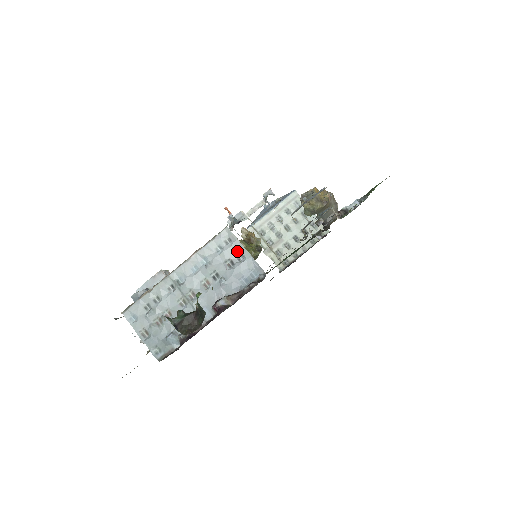
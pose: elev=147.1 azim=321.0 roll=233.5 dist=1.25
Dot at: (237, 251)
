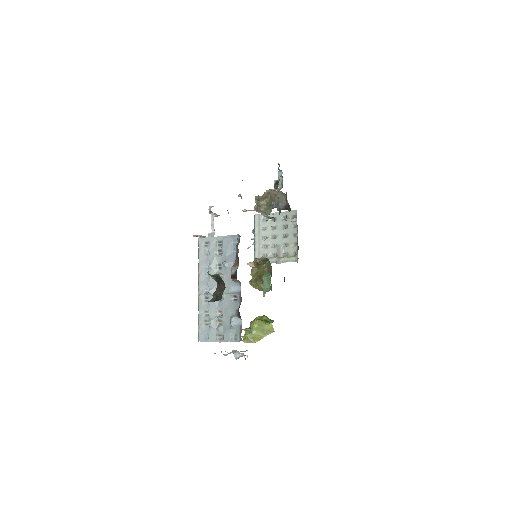
Dot at: (215, 243)
